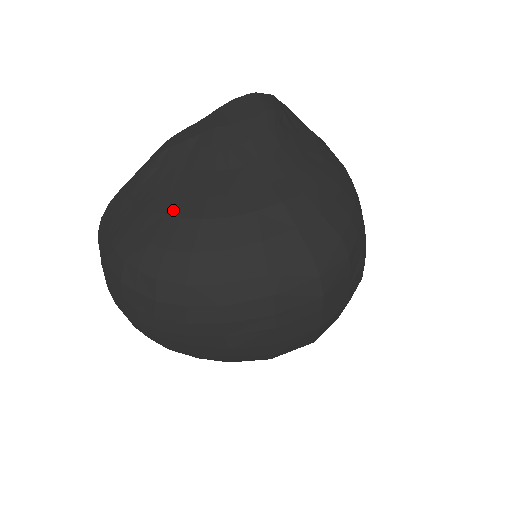
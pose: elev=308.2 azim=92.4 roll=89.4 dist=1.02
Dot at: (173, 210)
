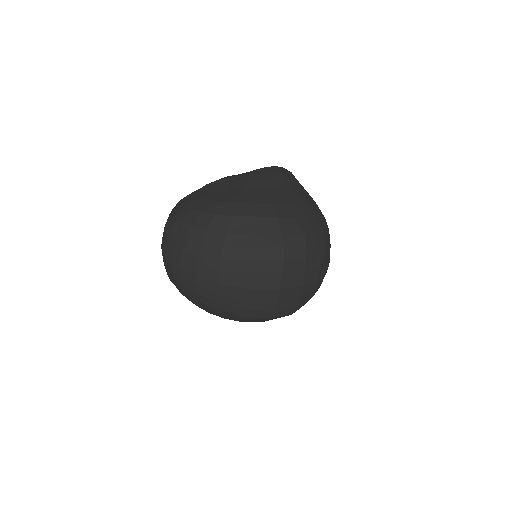
Dot at: (213, 198)
